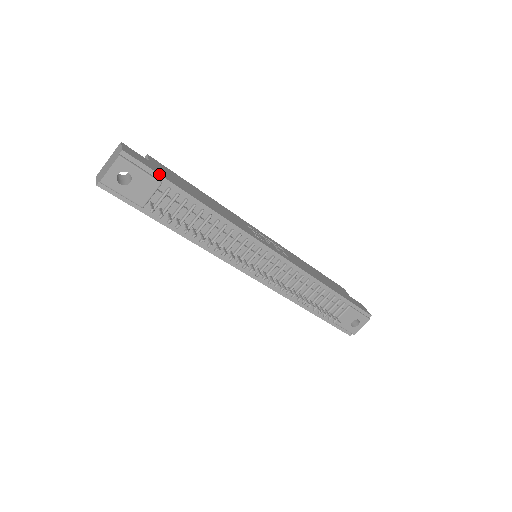
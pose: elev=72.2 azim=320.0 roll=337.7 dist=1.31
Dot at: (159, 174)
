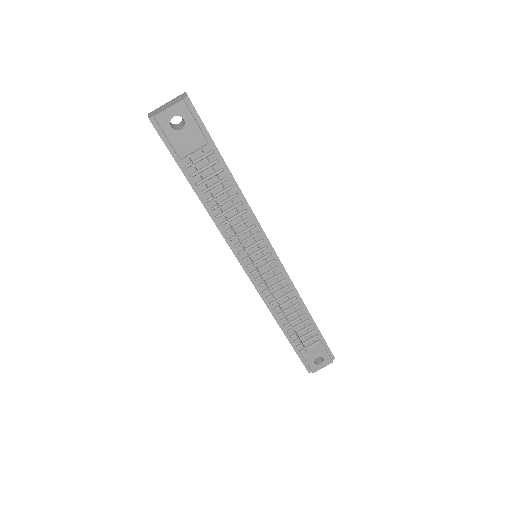
Dot at: (209, 134)
